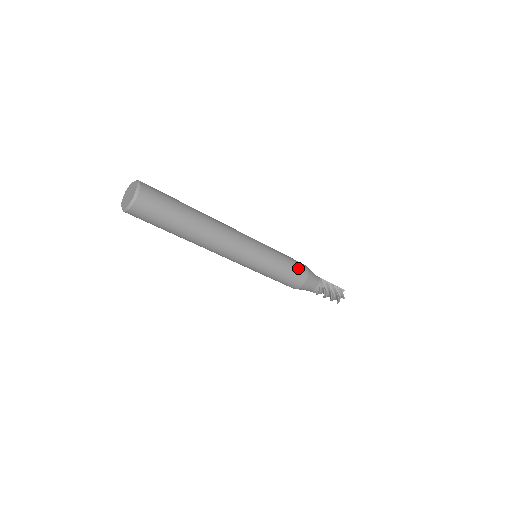
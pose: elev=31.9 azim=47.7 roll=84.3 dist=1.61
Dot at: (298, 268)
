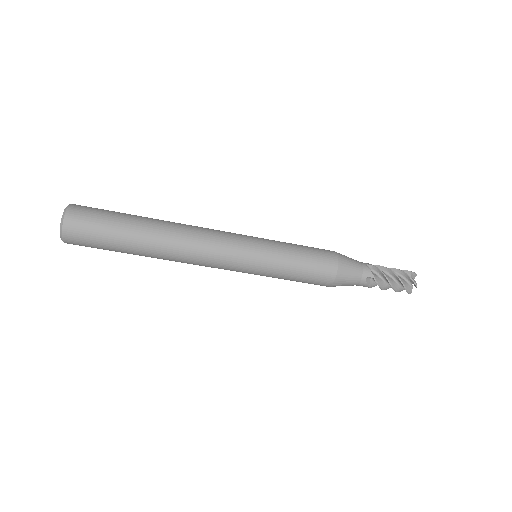
Dot at: (316, 248)
